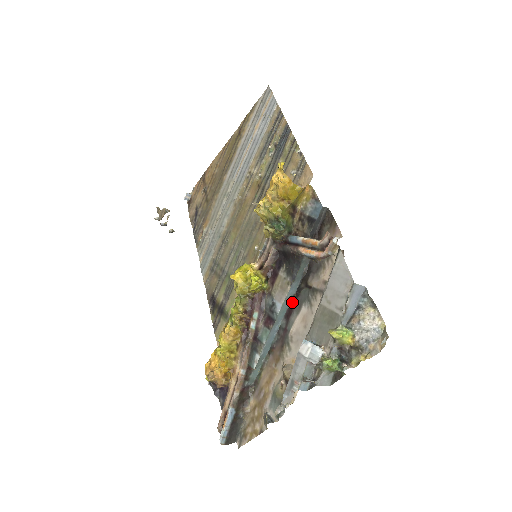
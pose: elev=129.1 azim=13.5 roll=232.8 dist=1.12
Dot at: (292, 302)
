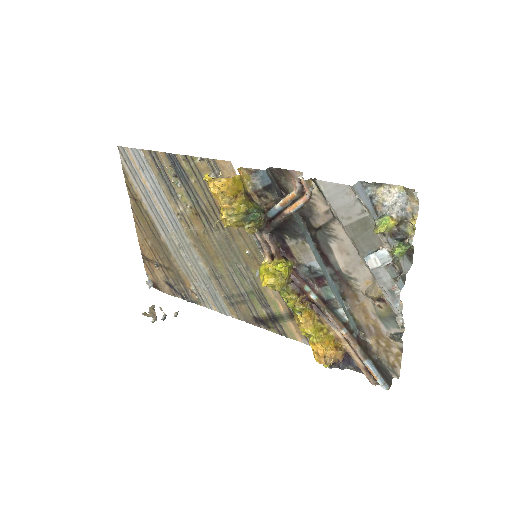
Dot at: (319, 251)
